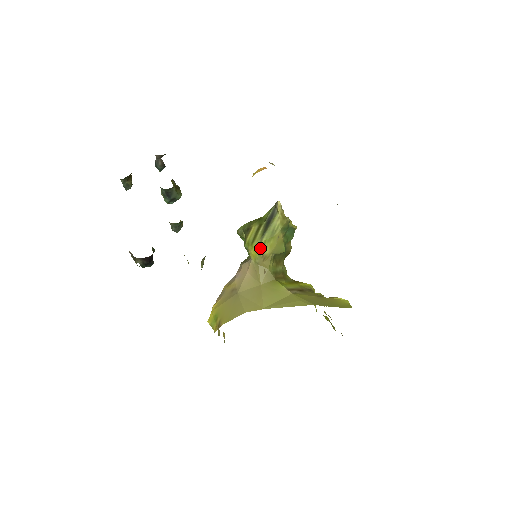
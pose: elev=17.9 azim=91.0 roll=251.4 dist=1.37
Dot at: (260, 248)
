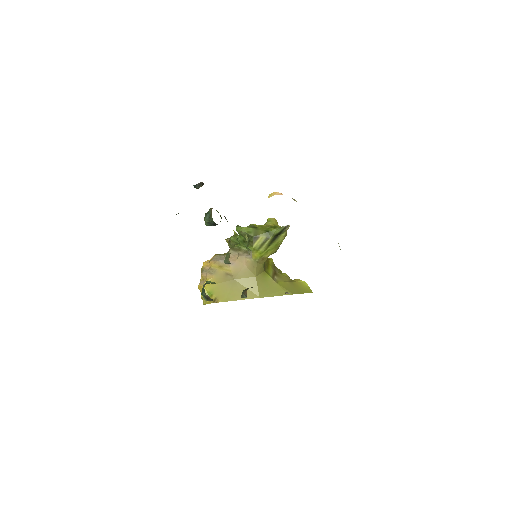
Dot at: (263, 253)
